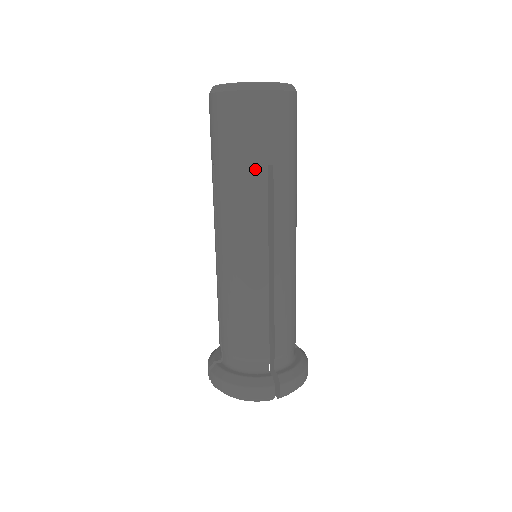
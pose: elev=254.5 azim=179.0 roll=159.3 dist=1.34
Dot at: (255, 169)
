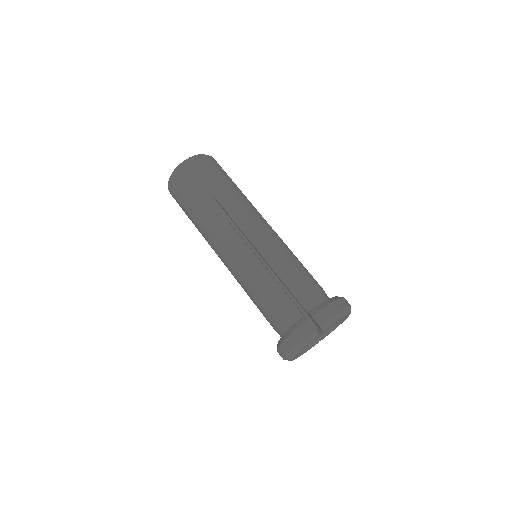
Dot at: (238, 188)
